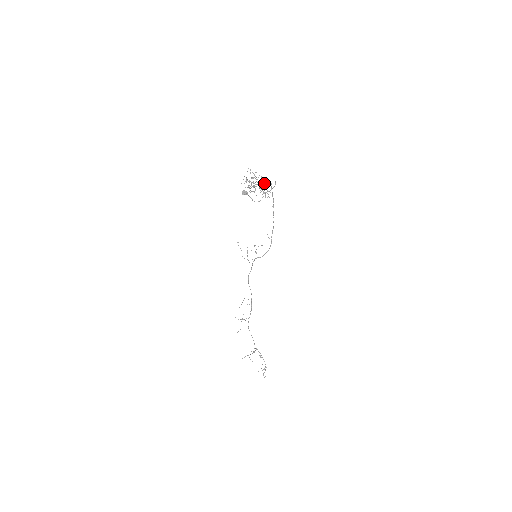
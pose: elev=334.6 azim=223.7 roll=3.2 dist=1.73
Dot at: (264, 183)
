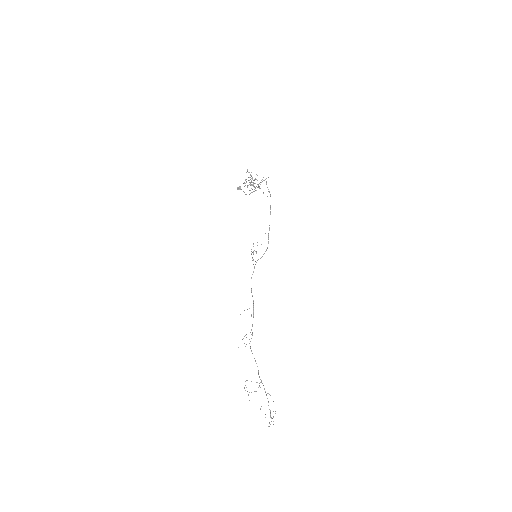
Dot at: occluded
